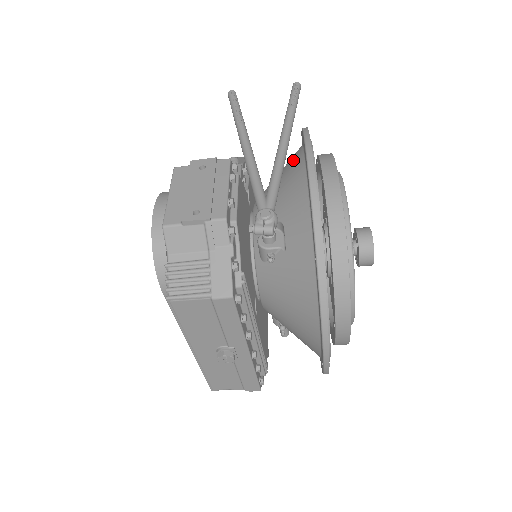
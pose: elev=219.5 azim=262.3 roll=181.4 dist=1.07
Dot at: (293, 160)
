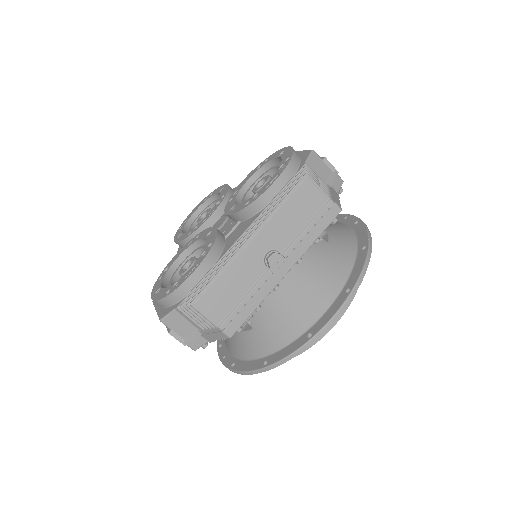
Dot at: occluded
